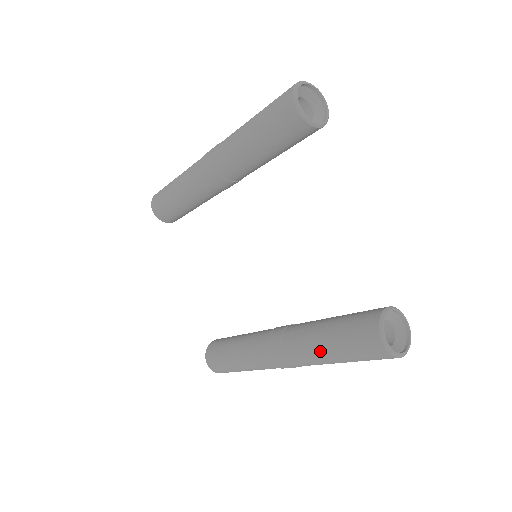
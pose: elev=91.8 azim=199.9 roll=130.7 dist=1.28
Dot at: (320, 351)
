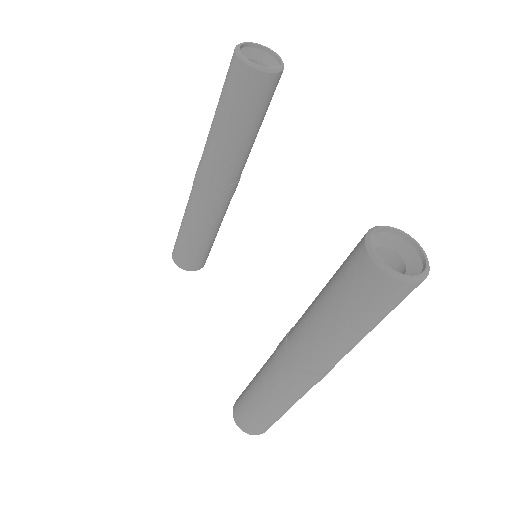
Dot at: (320, 323)
